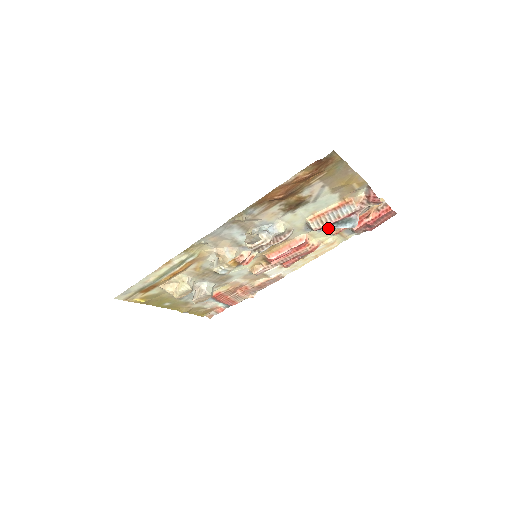
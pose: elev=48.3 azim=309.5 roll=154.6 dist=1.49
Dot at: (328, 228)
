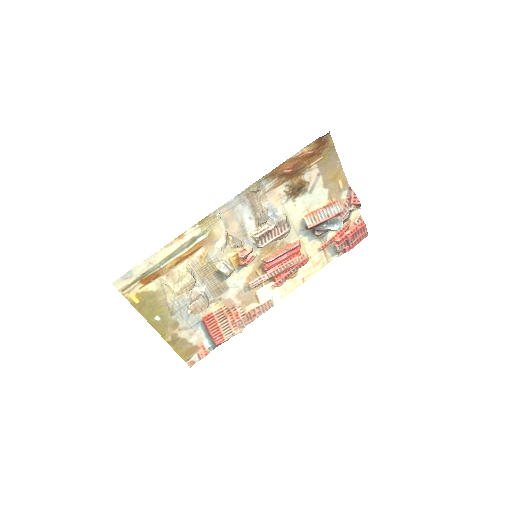
Dot at: (319, 228)
